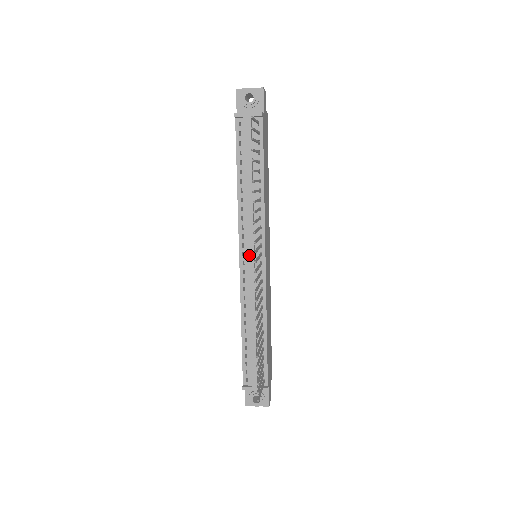
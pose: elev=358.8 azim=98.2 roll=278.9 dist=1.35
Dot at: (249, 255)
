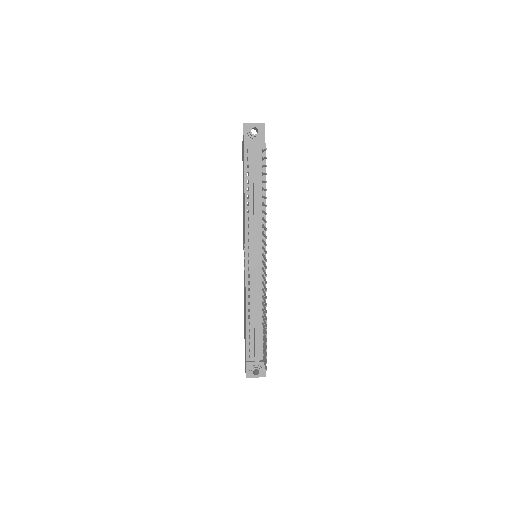
Dot at: (254, 255)
